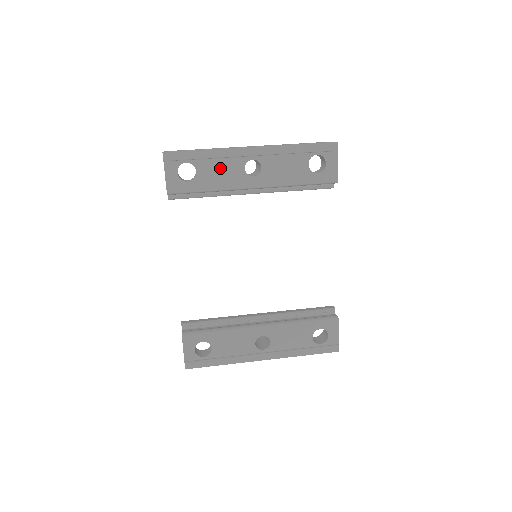
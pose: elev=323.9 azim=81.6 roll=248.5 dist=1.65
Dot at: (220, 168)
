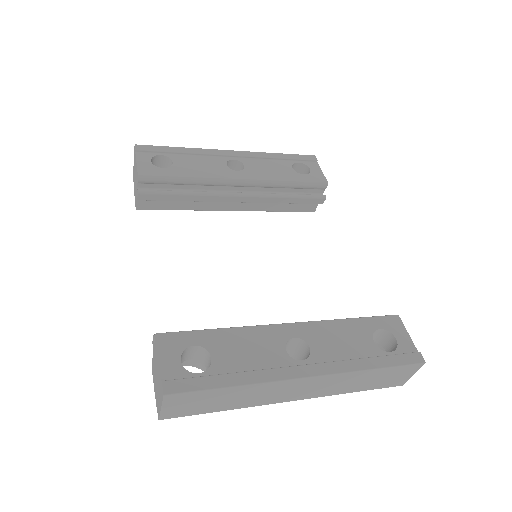
Dot at: (199, 162)
